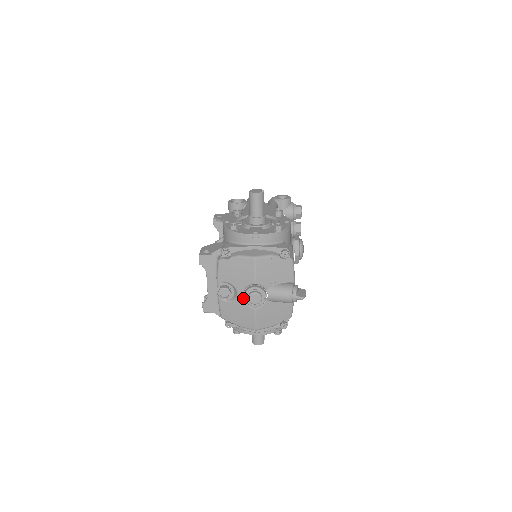
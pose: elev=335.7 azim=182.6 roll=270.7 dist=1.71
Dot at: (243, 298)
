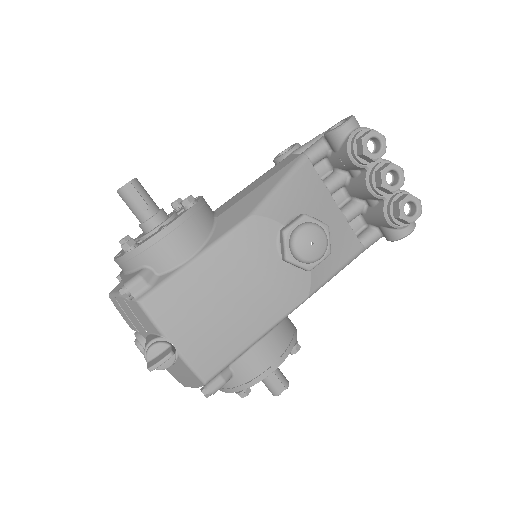
Dot at: occluded
